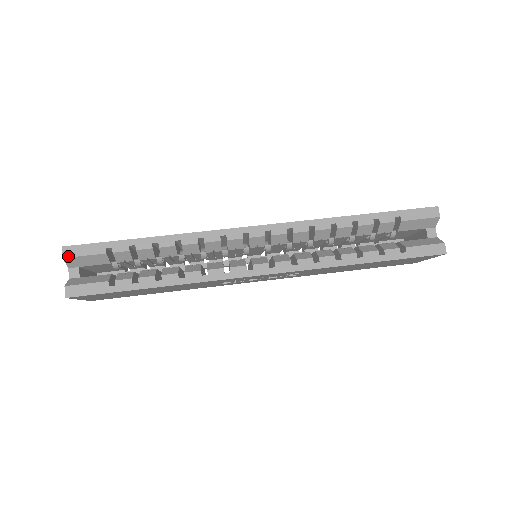
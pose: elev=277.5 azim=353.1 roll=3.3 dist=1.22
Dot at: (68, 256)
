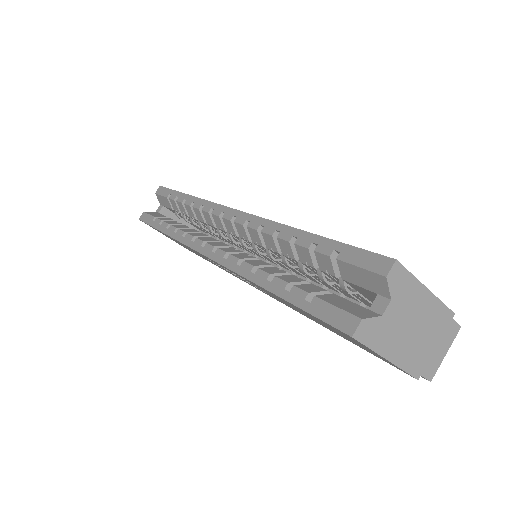
Dot at: (157, 193)
